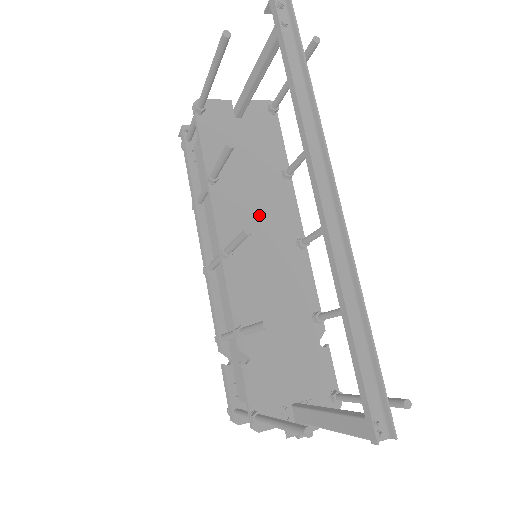
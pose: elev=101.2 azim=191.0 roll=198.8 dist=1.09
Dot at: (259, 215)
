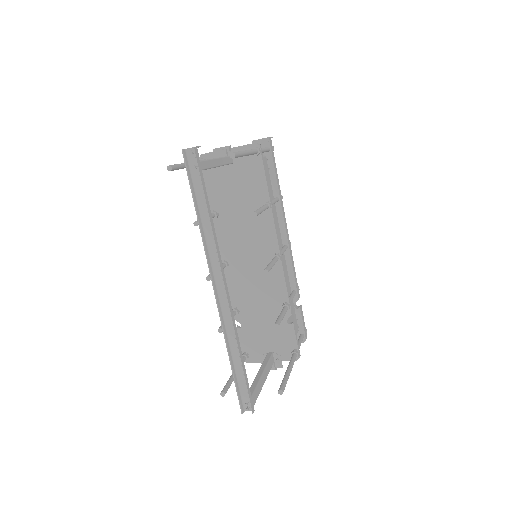
Dot at: (247, 238)
